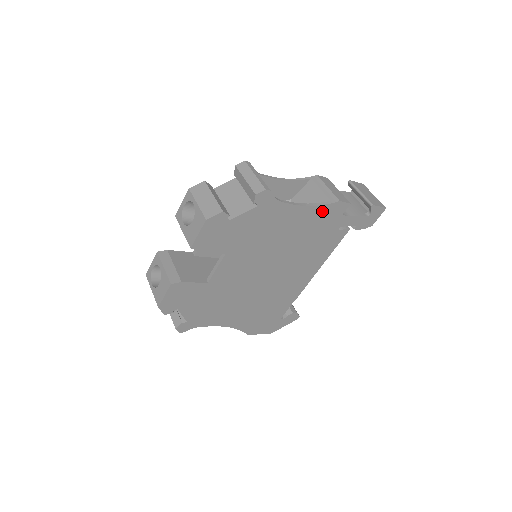
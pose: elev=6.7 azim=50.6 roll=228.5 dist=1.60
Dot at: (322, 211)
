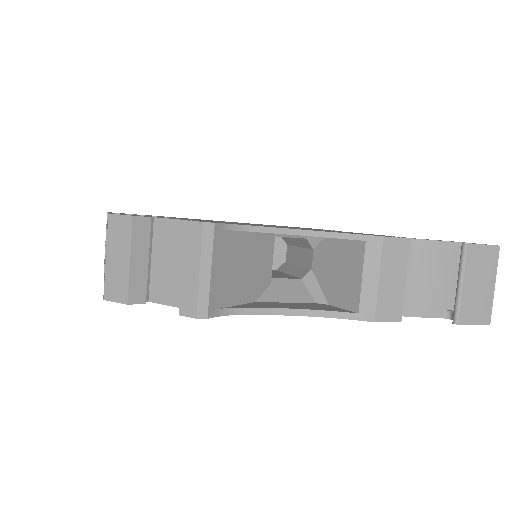
Dot at: occluded
